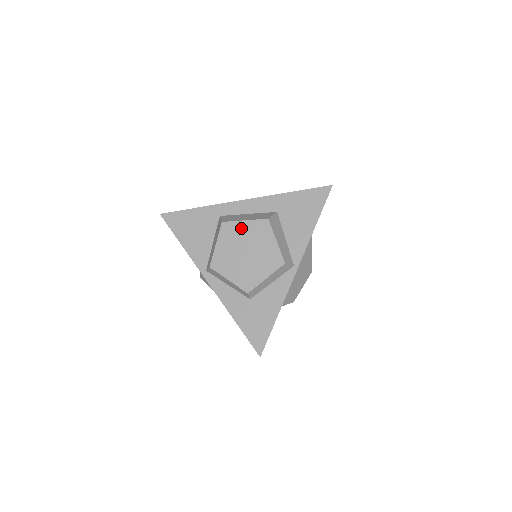
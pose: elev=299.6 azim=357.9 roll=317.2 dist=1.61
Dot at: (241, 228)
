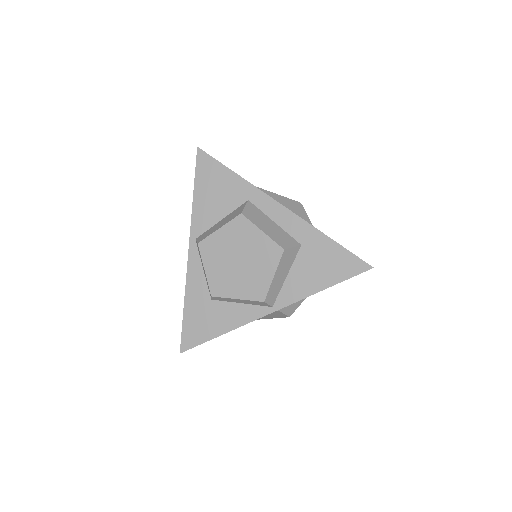
Dot at: (253, 235)
